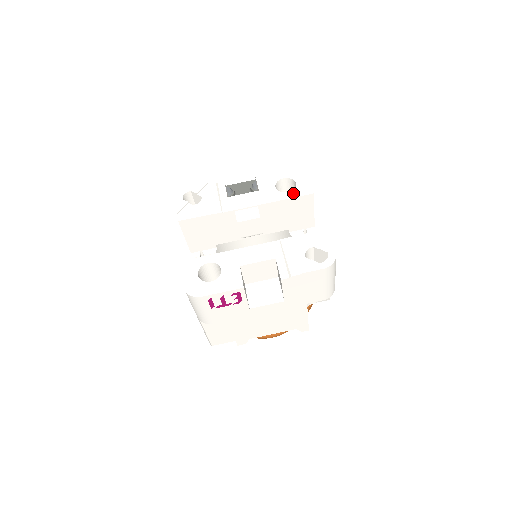
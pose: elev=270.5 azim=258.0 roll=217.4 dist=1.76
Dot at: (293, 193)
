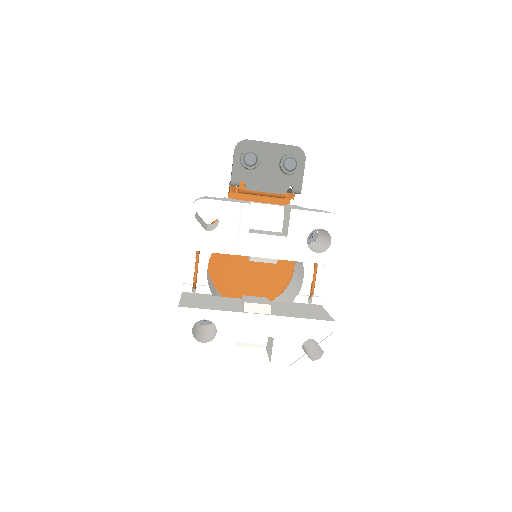
Dot at: (322, 257)
